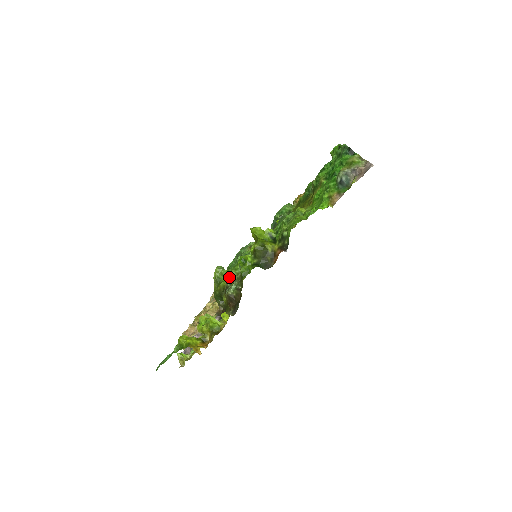
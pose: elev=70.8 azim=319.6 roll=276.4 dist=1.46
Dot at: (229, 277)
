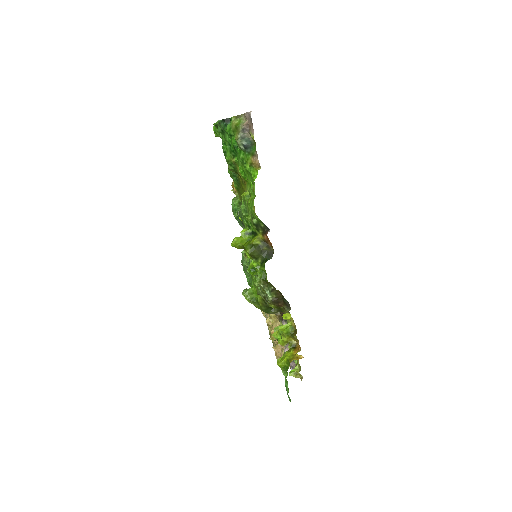
Dot at: occluded
